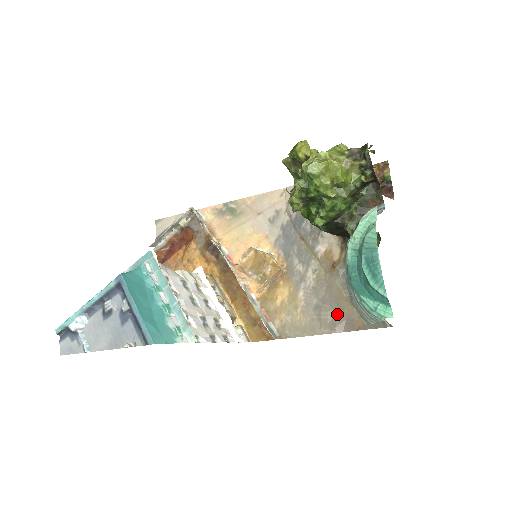
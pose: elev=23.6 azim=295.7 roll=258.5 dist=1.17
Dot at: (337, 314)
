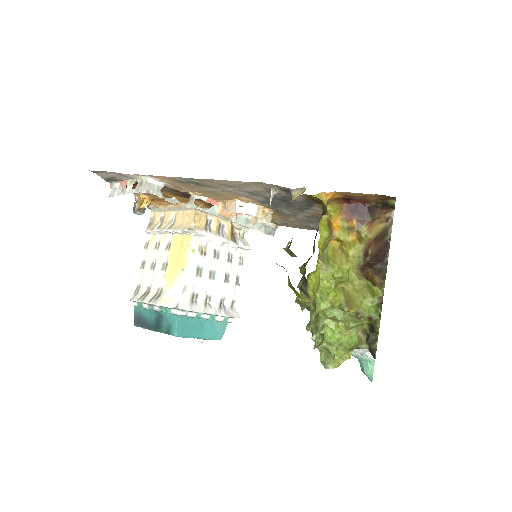
Dot at: occluded
